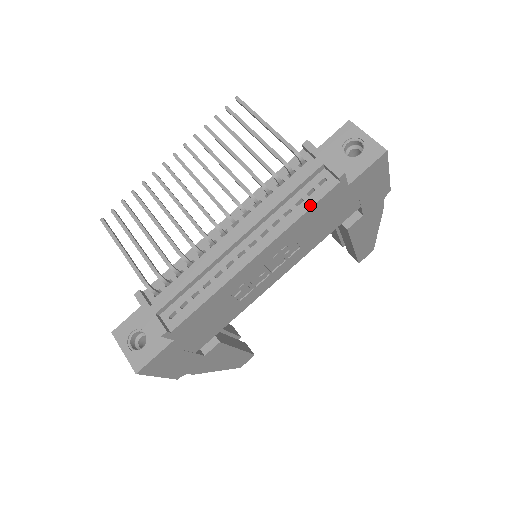
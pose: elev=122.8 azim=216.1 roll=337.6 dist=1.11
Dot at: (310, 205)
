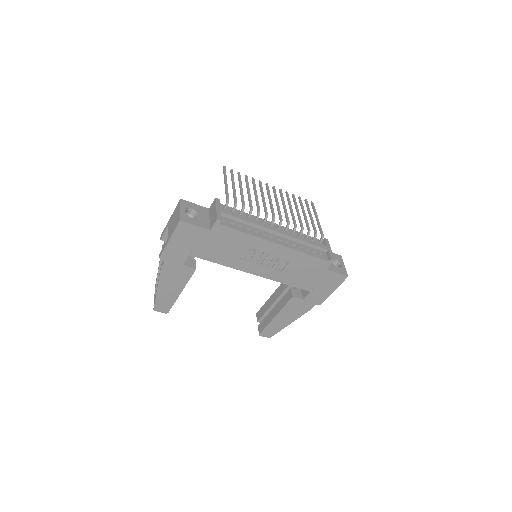
Dot at: (312, 255)
